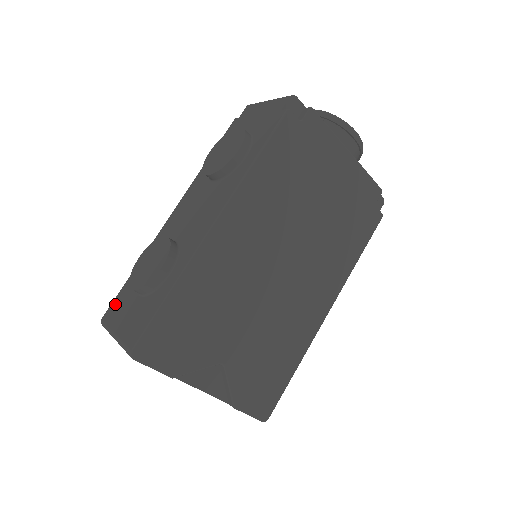
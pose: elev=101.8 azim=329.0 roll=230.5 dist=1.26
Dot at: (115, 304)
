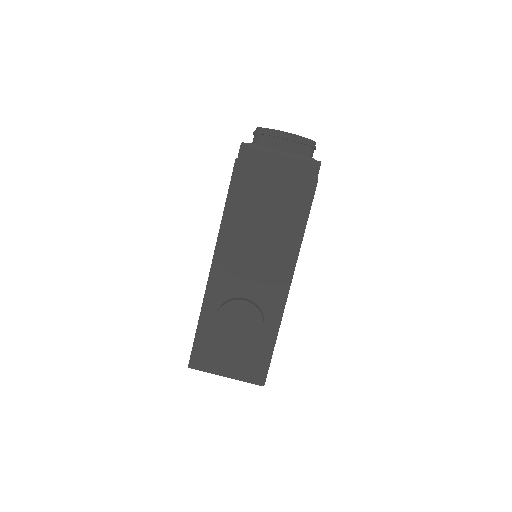
Dot at: (200, 353)
